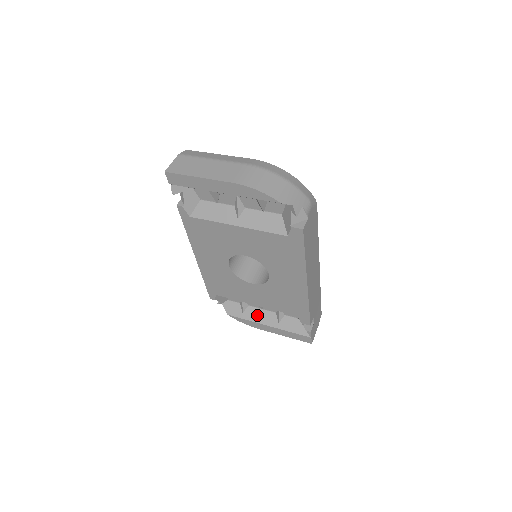
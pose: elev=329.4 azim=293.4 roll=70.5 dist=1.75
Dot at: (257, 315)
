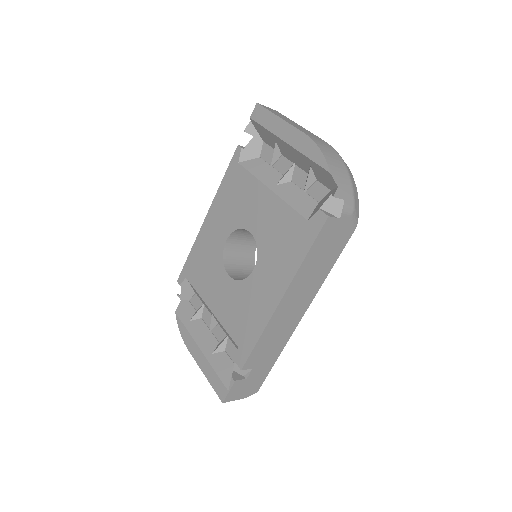
Dot at: (200, 332)
